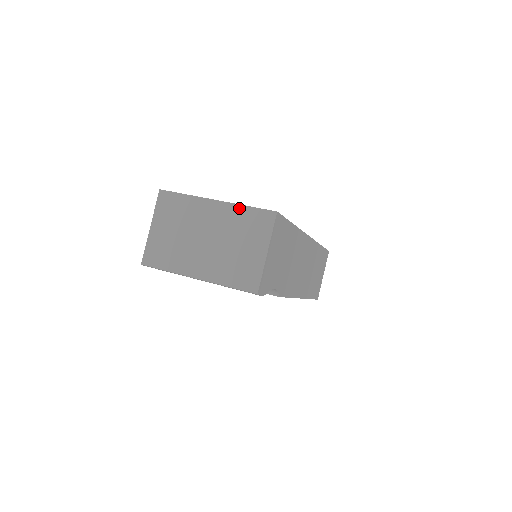
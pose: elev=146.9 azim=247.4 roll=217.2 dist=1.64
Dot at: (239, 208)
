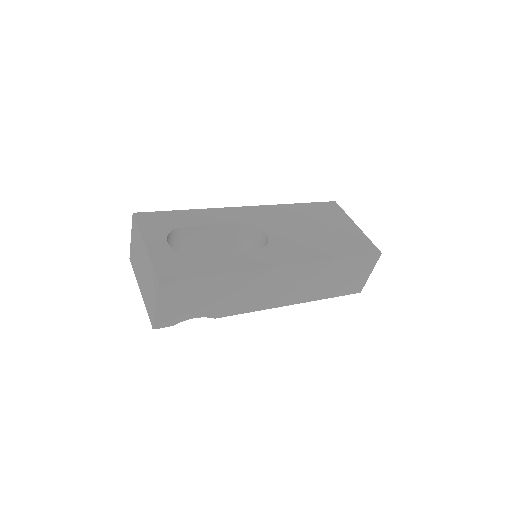
Dot at: (150, 262)
